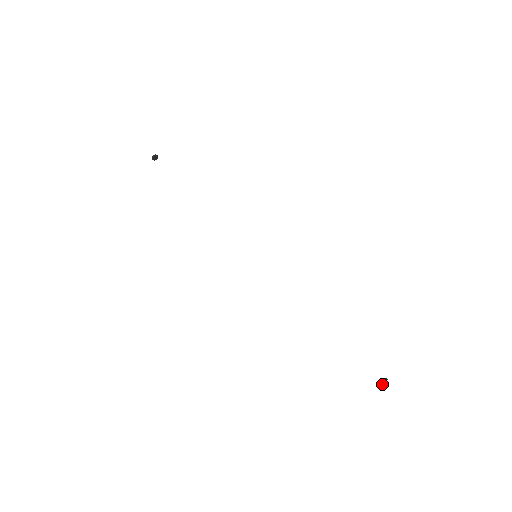
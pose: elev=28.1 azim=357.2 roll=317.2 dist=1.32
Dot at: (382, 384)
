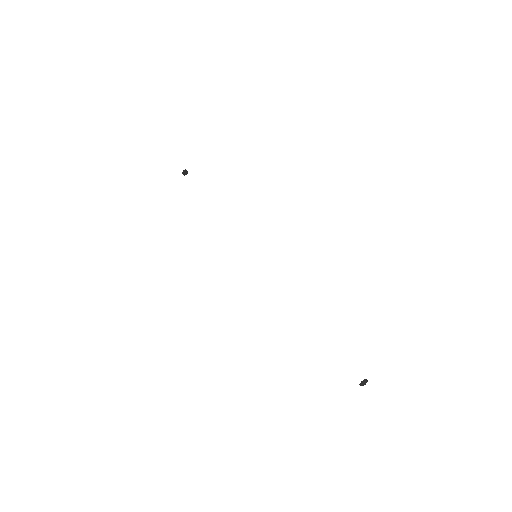
Dot at: (363, 382)
